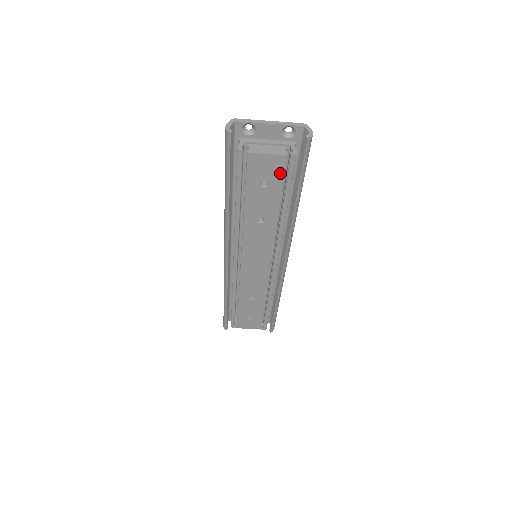
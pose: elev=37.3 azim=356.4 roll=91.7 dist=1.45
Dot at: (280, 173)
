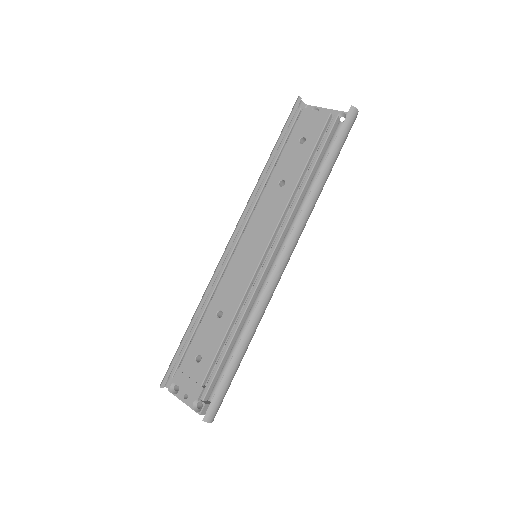
Dot at: (319, 130)
